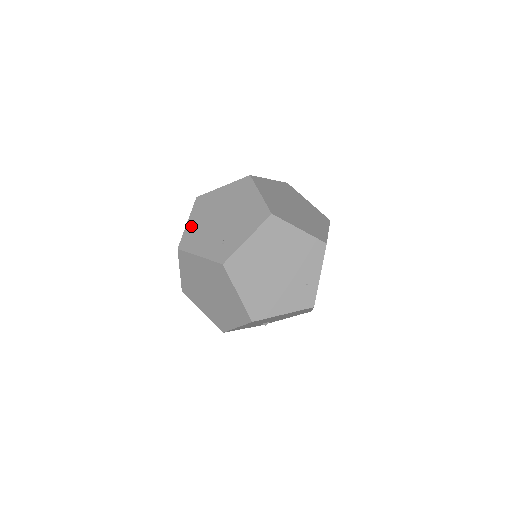
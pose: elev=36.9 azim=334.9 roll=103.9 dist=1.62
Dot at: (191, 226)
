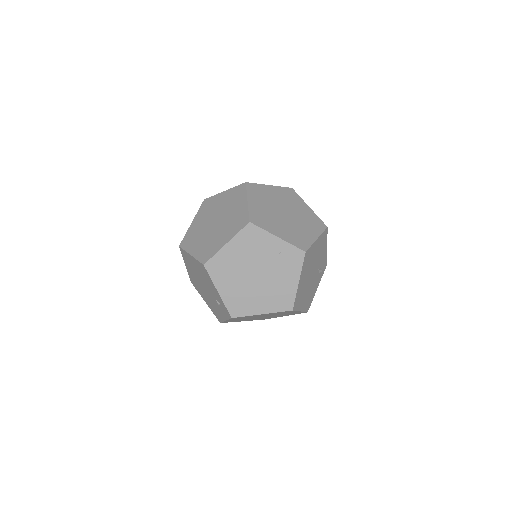
Dot at: (208, 304)
